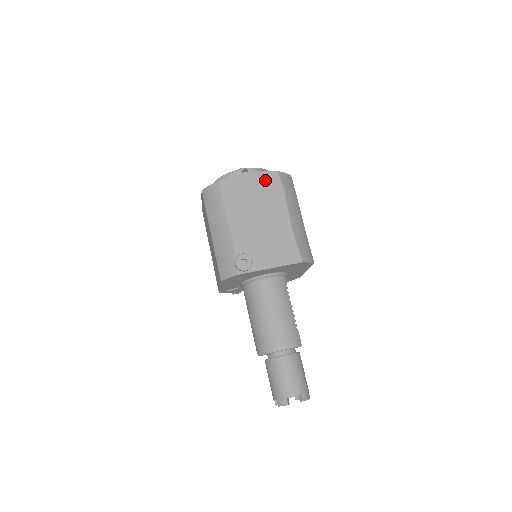
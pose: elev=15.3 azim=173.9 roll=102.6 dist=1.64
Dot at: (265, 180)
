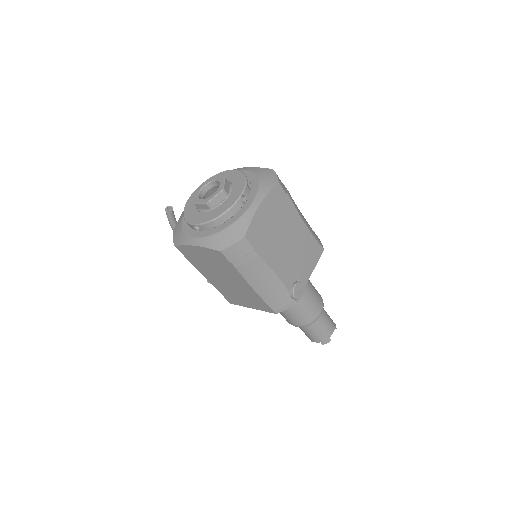
Dot at: (274, 201)
